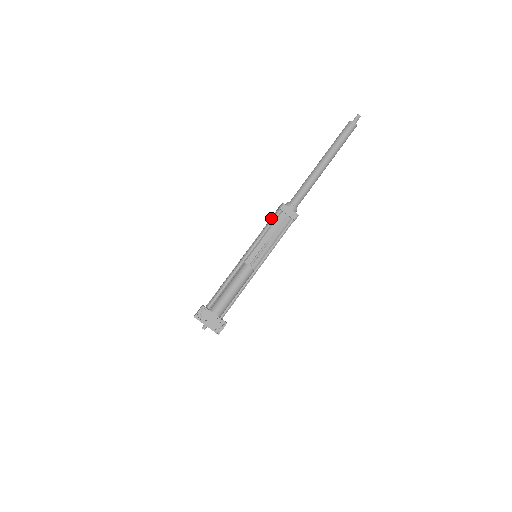
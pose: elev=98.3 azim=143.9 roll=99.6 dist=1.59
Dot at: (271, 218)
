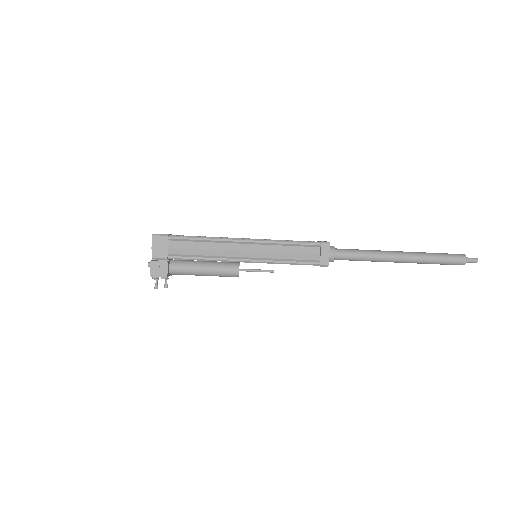
Dot at: (310, 245)
